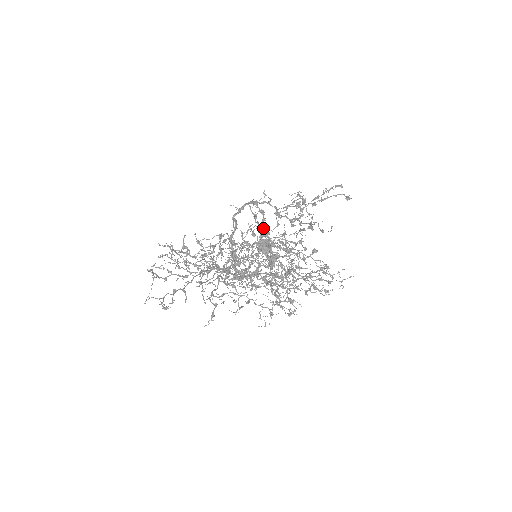
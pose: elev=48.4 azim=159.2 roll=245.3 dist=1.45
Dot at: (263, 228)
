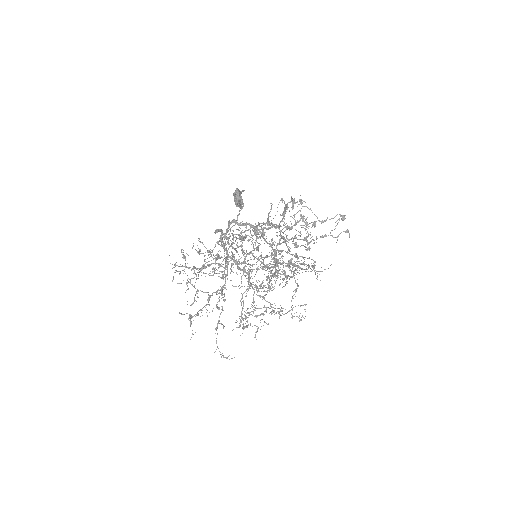
Dot at: (274, 259)
